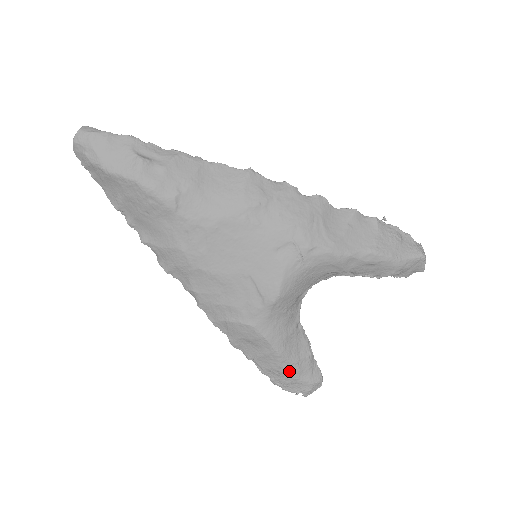
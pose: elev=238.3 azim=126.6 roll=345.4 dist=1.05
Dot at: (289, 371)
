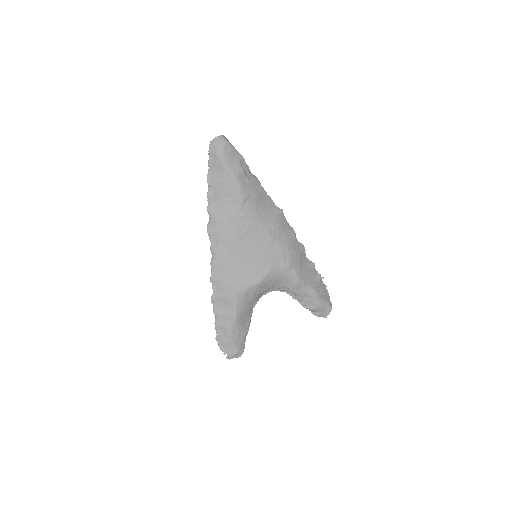
Dot at: (233, 334)
